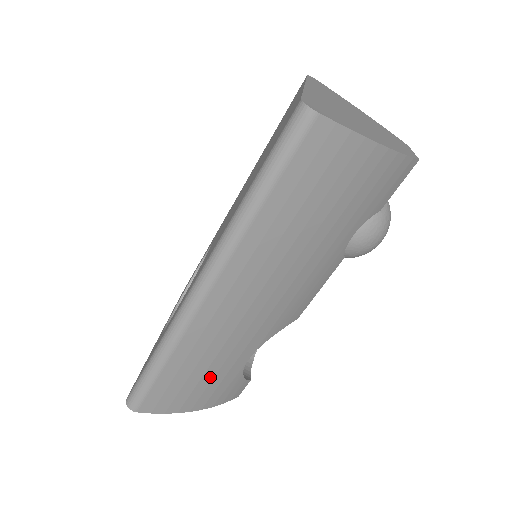
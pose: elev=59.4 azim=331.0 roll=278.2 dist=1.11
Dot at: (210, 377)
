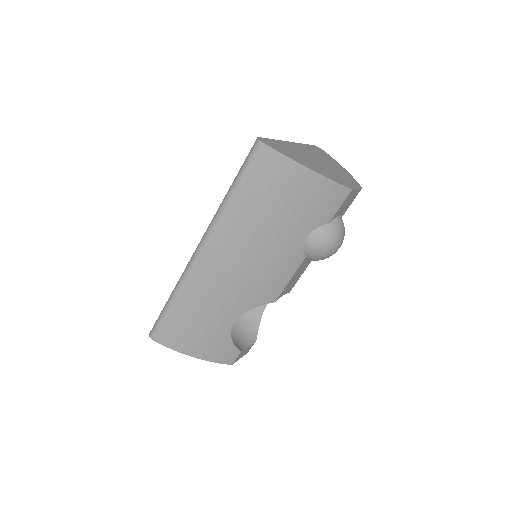
Dot at: (204, 327)
